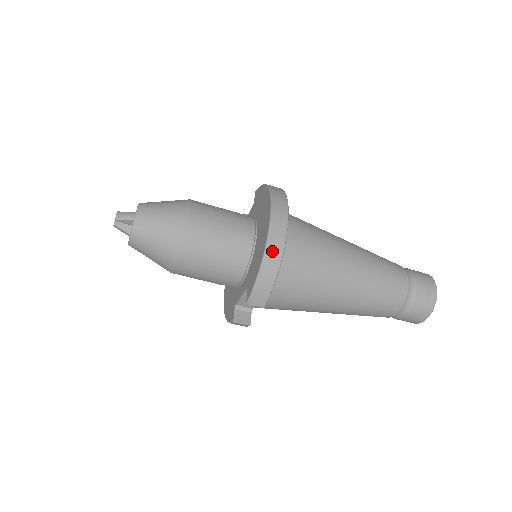
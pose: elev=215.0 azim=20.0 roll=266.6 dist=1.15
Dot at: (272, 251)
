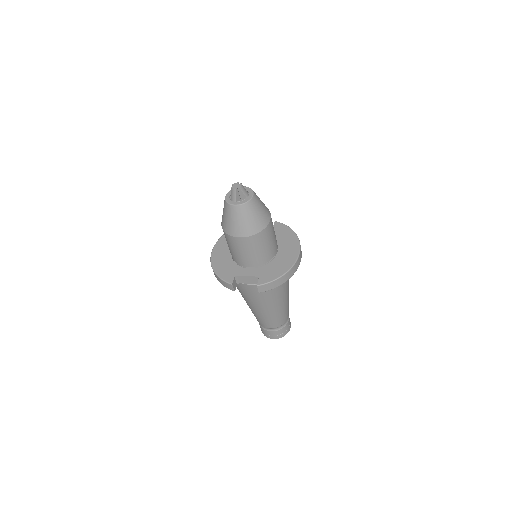
Dot at: (290, 273)
